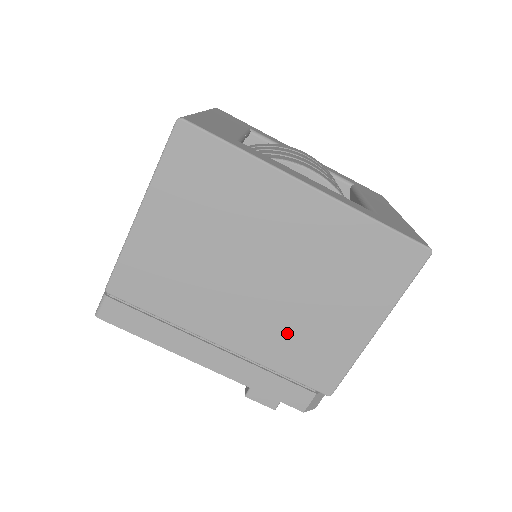
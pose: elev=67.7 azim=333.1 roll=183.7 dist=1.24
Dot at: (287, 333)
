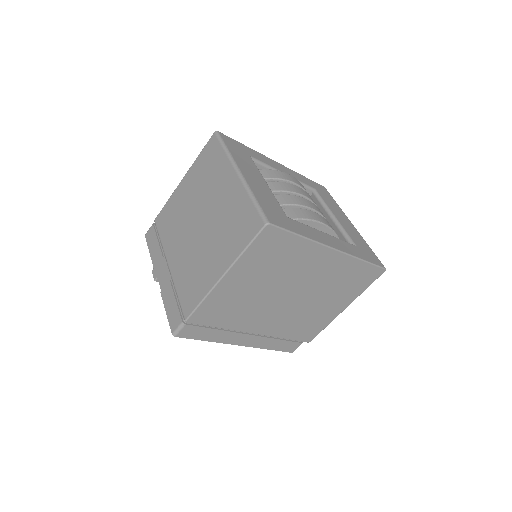
Dot at: (296, 320)
